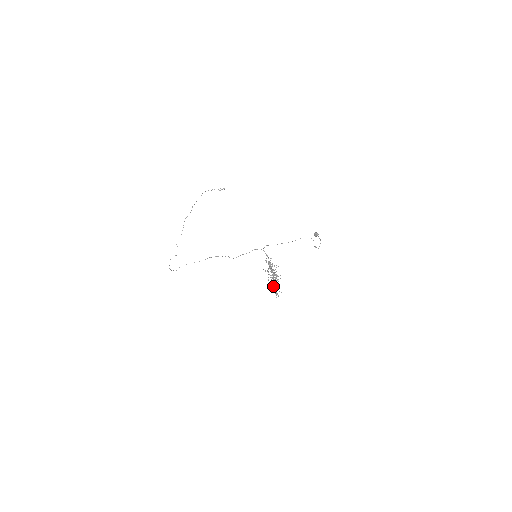
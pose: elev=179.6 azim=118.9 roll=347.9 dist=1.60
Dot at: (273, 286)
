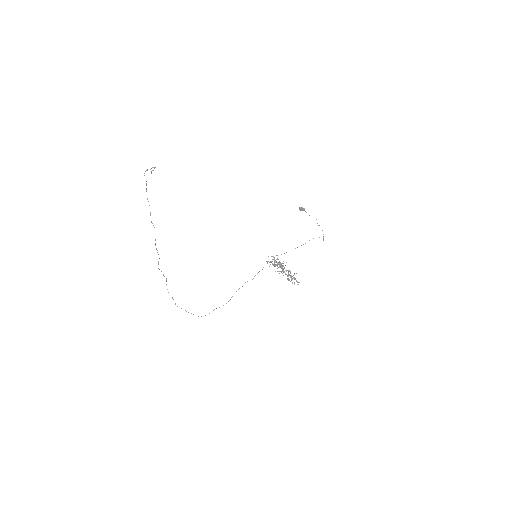
Dot at: occluded
